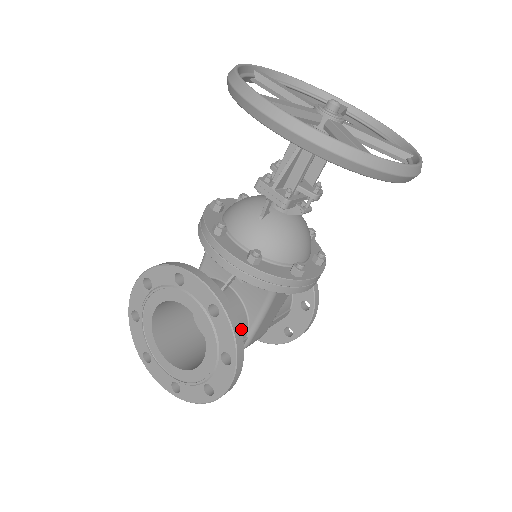
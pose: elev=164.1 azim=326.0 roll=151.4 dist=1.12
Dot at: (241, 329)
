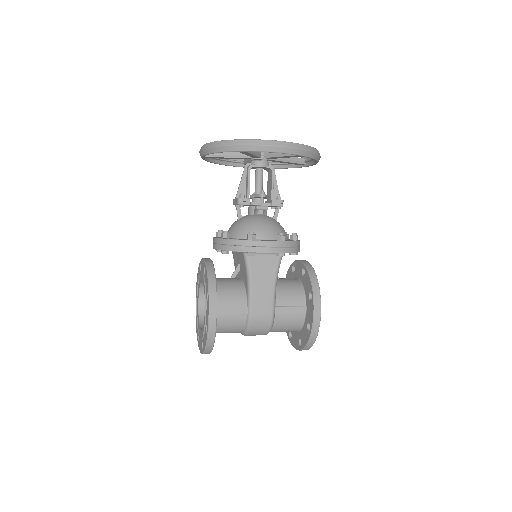
Dot at: (238, 297)
